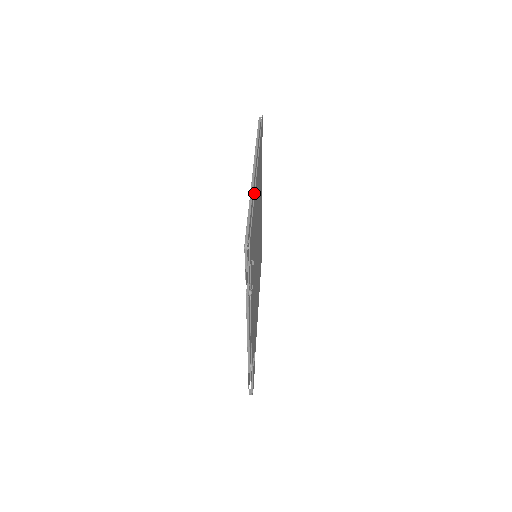
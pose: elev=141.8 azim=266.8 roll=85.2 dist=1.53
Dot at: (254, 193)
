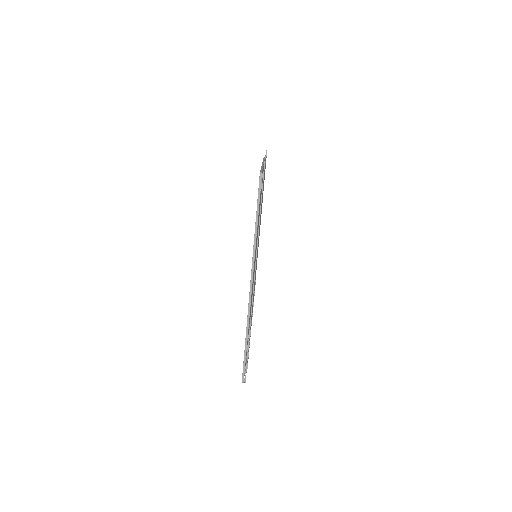
Dot at: (250, 324)
